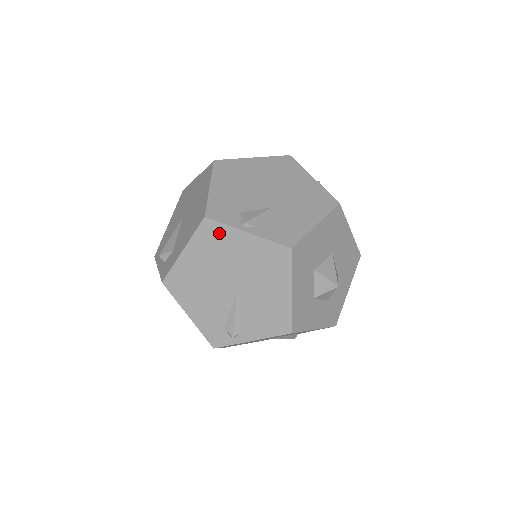
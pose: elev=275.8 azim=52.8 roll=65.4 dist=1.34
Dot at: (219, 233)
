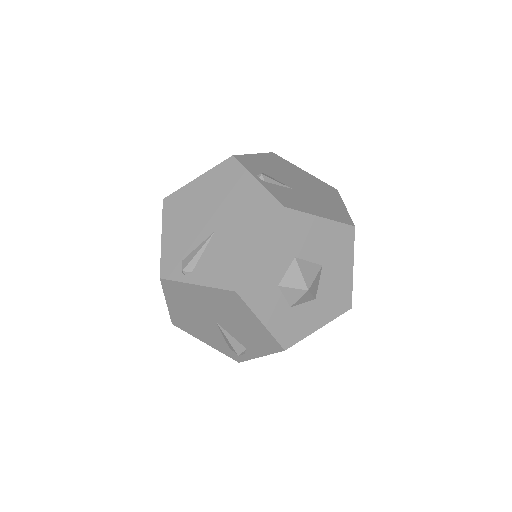
Dot at: (235, 173)
